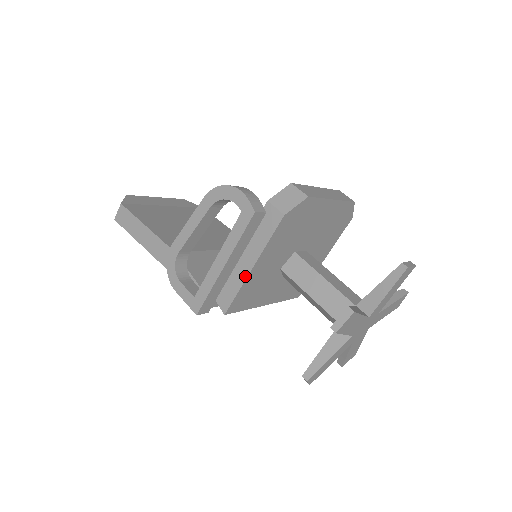
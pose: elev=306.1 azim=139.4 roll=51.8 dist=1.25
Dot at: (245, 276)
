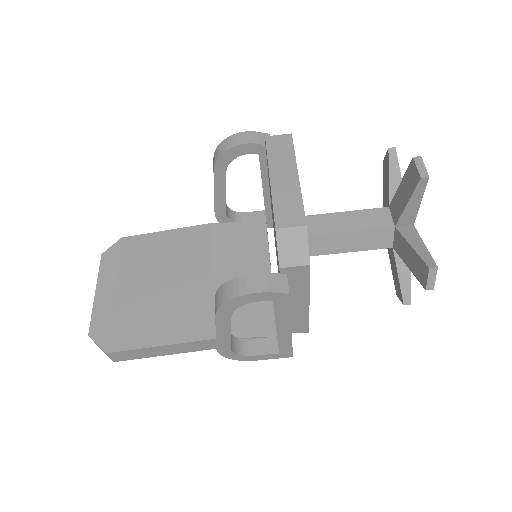
Dot at: (306, 311)
